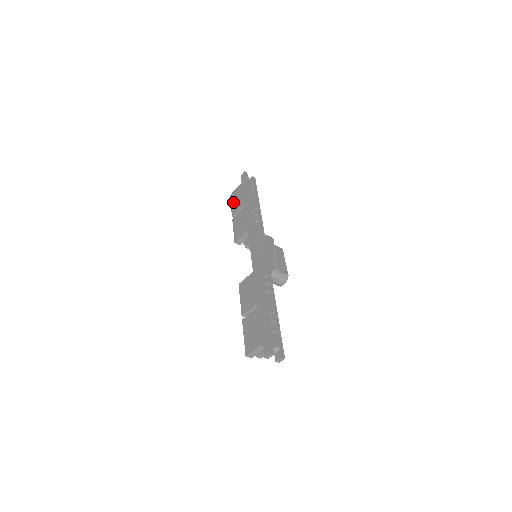
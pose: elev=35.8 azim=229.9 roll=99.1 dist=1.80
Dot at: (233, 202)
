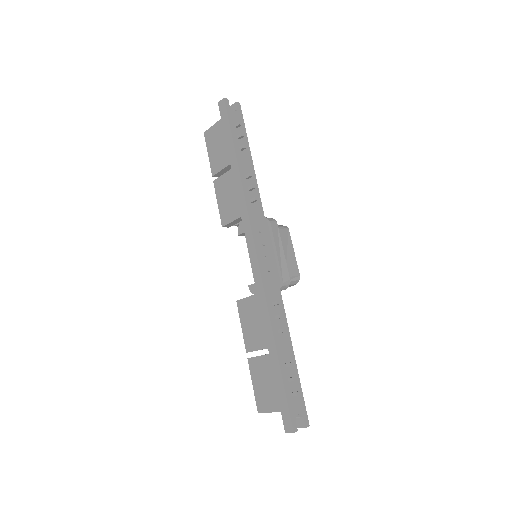
Dot at: (211, 150)
